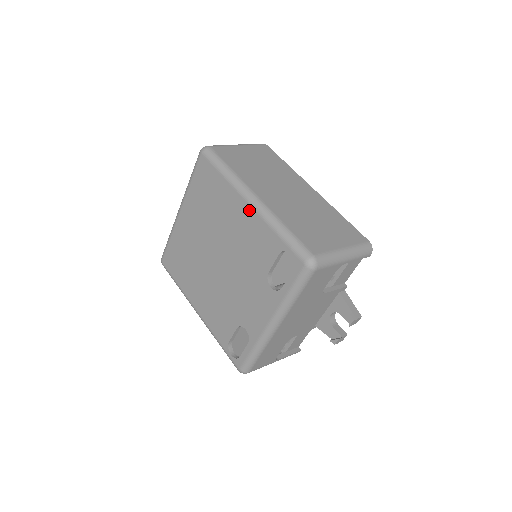
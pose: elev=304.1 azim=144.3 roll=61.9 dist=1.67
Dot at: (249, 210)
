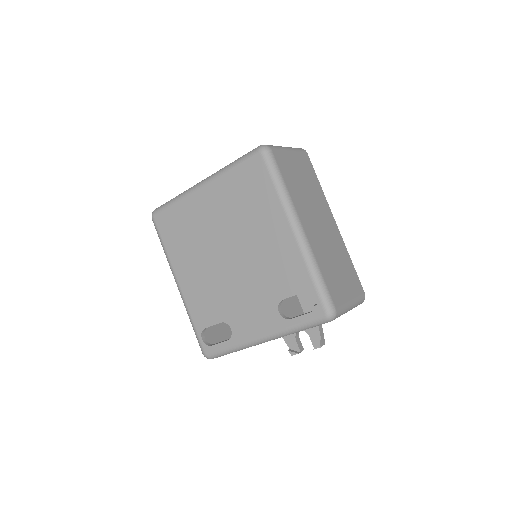
Dot at: (291, 238)
